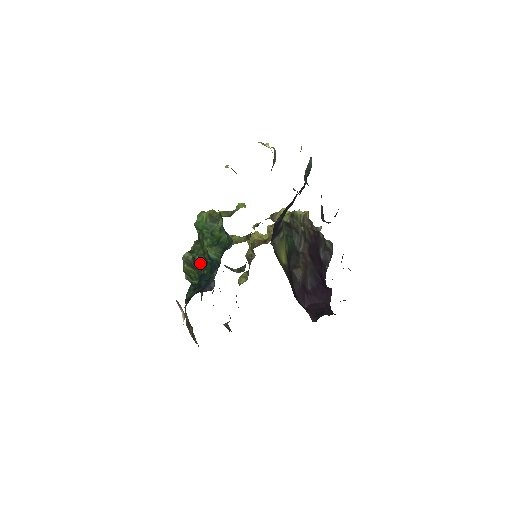
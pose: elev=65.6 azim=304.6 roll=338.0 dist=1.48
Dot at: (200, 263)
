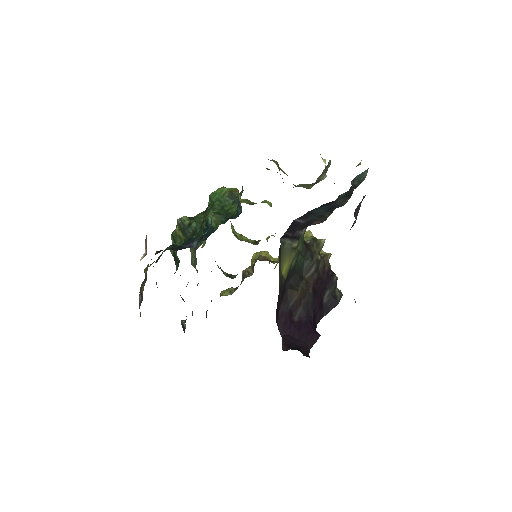
Dot at: (194, 230)
